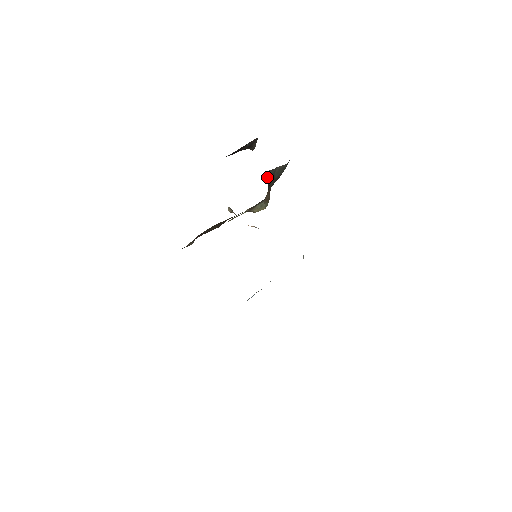
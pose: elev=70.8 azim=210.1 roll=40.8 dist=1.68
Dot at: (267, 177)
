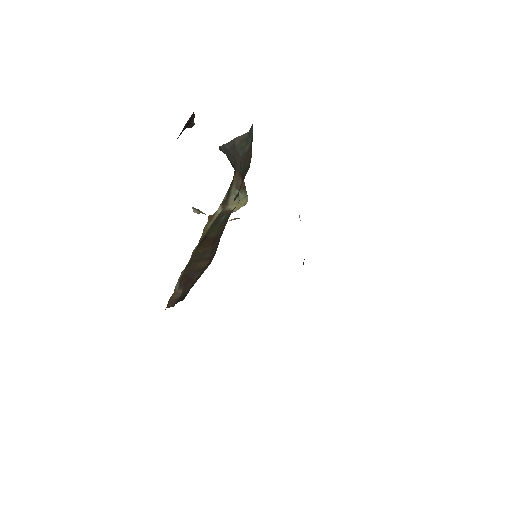
Dot at: (224, 153)
